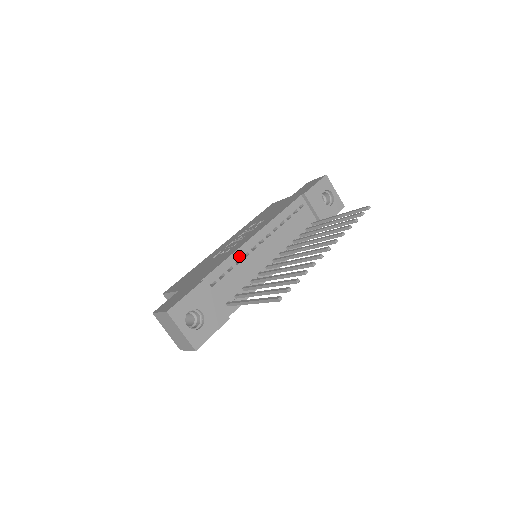
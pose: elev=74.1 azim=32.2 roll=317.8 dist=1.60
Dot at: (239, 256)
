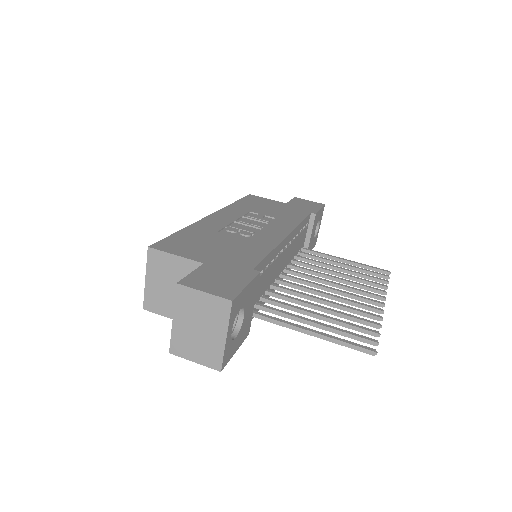
Dot at: (275, 254)
